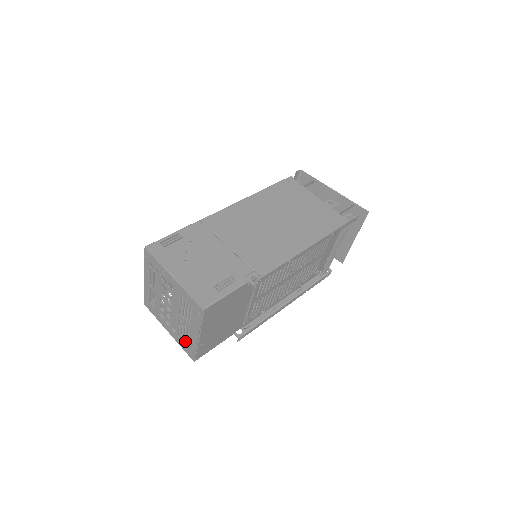
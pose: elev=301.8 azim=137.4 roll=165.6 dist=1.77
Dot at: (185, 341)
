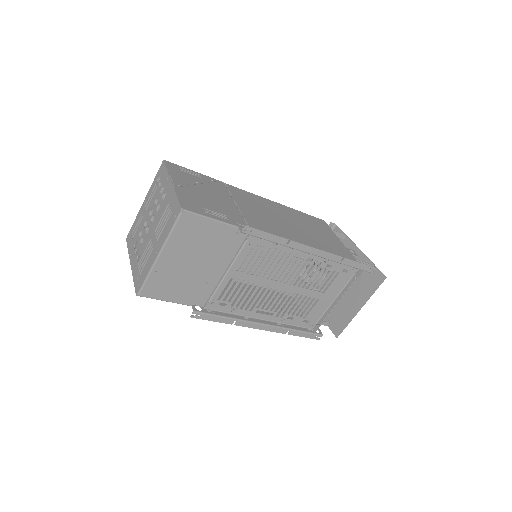
Dot at: (142, 268)
